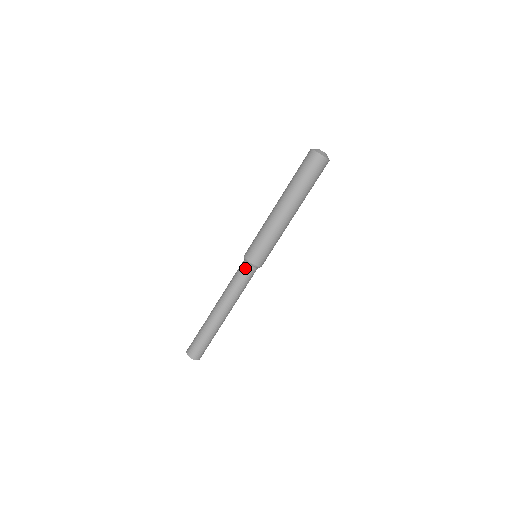
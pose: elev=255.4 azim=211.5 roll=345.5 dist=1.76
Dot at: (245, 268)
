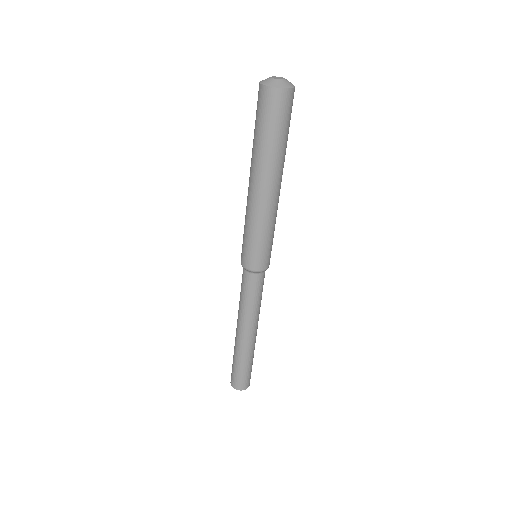
Dot at: (254, 279)
